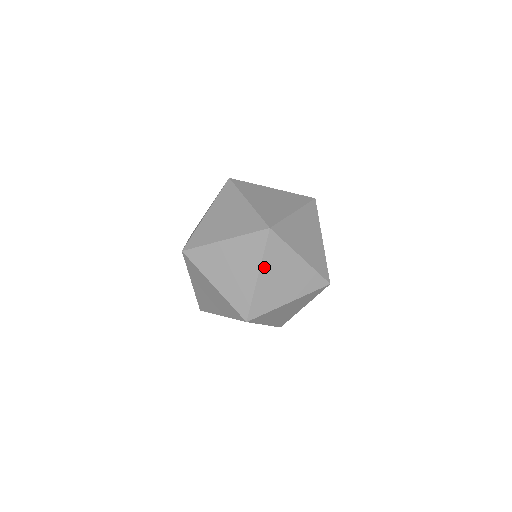
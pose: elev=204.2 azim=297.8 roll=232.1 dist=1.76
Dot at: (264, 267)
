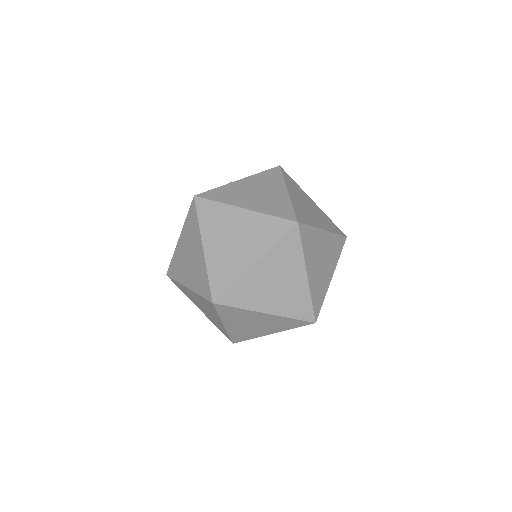
Dot at: (226, 321)
